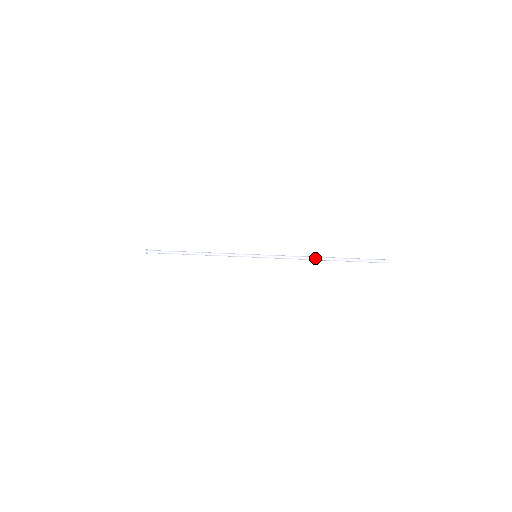
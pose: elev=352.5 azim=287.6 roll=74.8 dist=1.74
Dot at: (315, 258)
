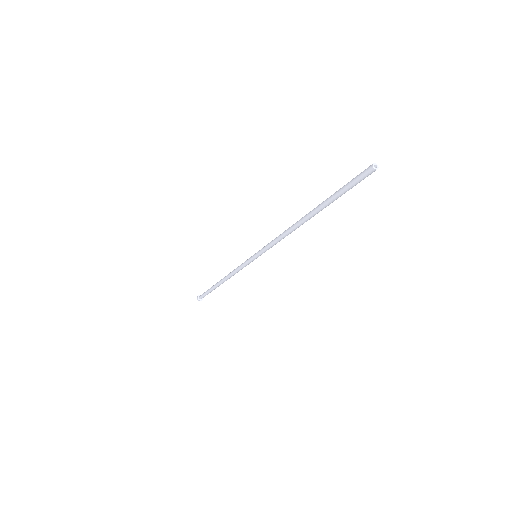
Dot at: (296, 222)
